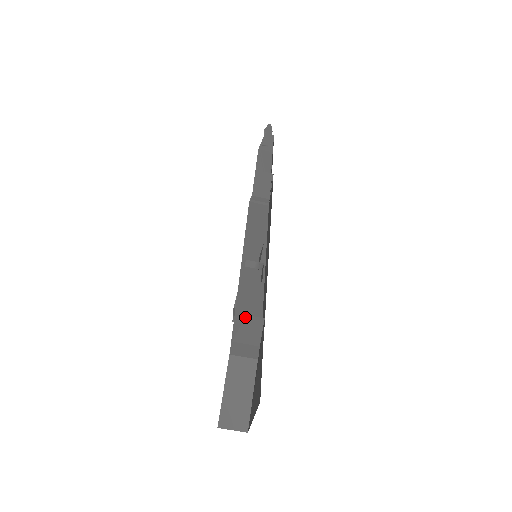
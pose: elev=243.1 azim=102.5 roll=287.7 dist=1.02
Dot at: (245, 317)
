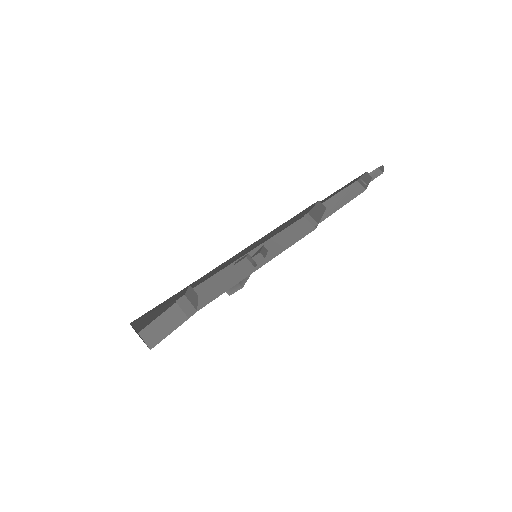
Dot at: (190, 286)
